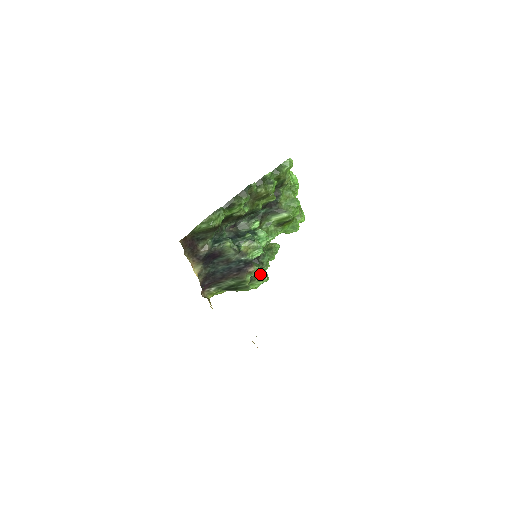
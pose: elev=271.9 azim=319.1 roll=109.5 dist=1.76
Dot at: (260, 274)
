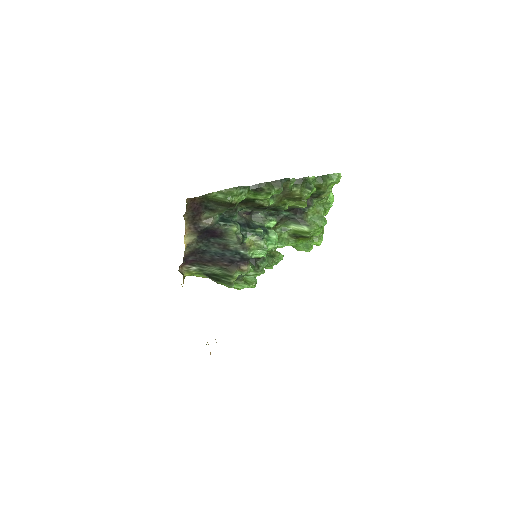
Dot at: (249, 277)
